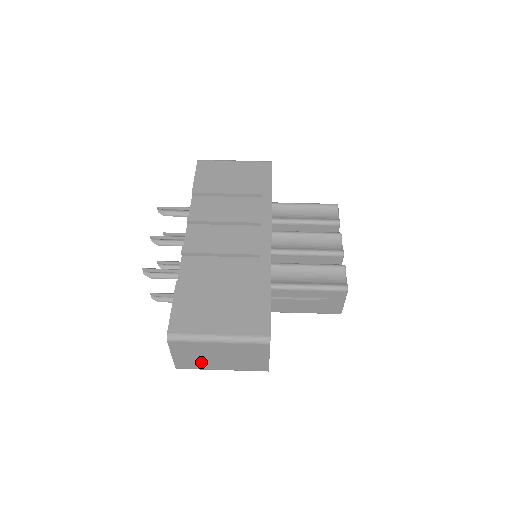
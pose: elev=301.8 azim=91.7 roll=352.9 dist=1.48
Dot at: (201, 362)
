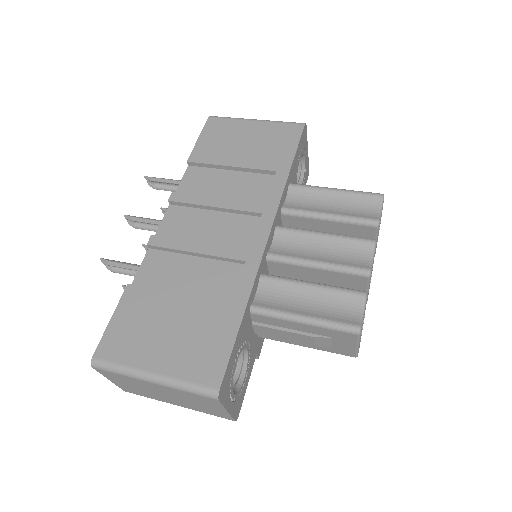
Dot at: (148, 393)
